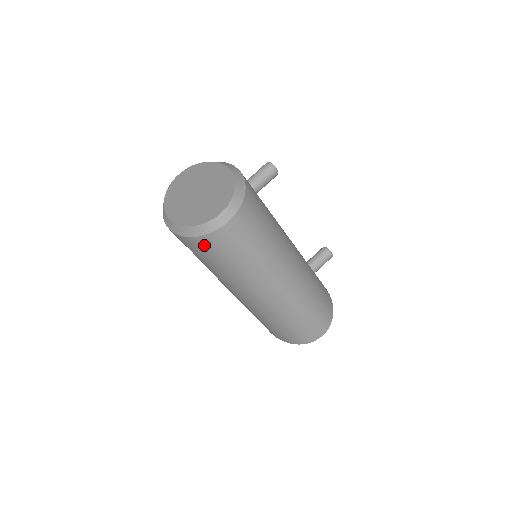
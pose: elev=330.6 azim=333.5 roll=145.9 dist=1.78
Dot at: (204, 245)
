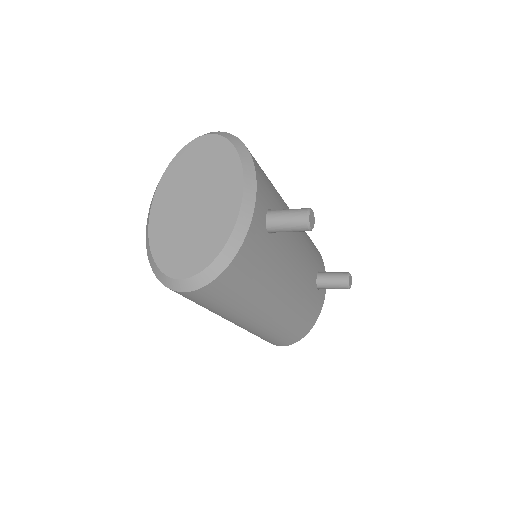
Dot at: occluded
